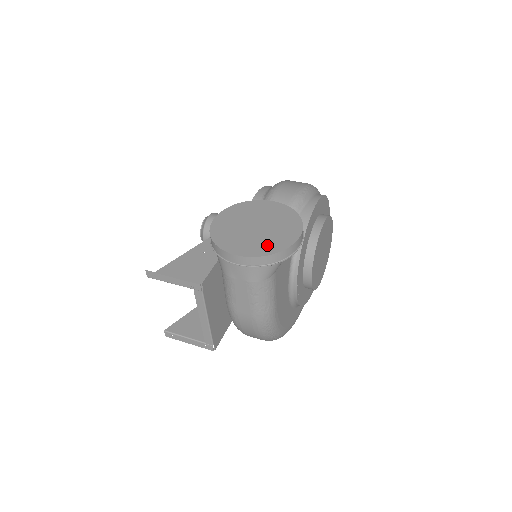
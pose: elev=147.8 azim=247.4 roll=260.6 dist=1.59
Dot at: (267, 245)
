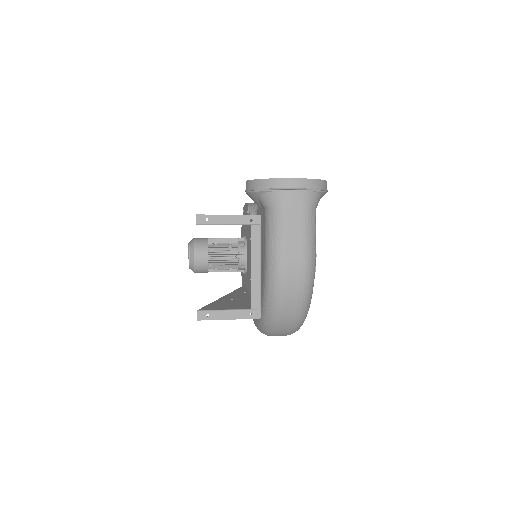
Dot at: occluded
